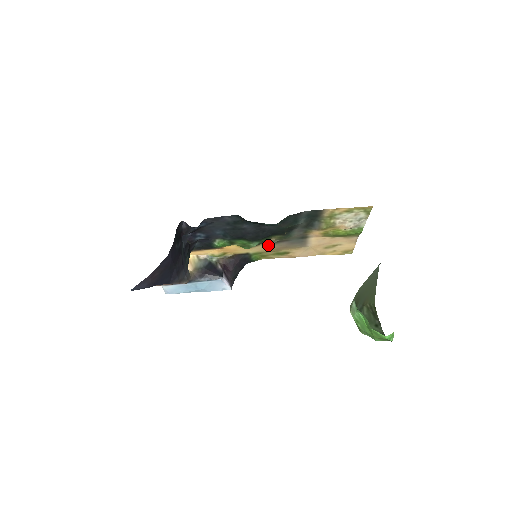
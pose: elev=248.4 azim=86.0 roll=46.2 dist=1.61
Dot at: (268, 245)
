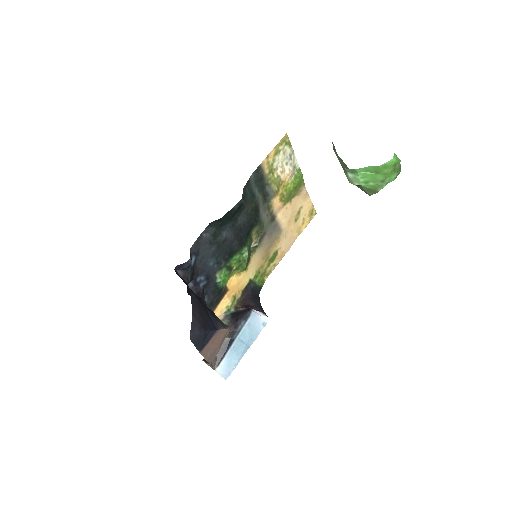
Dot at: (256, 253)
